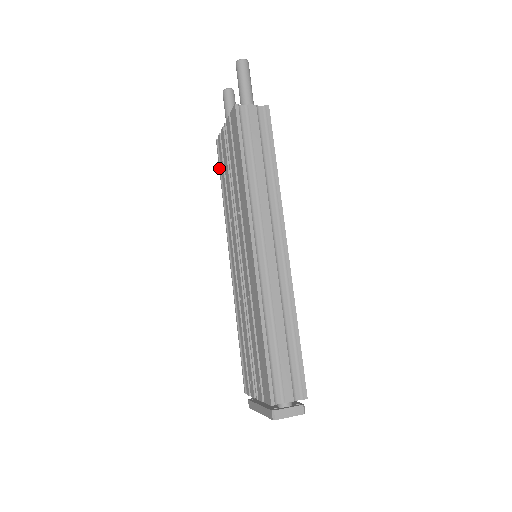
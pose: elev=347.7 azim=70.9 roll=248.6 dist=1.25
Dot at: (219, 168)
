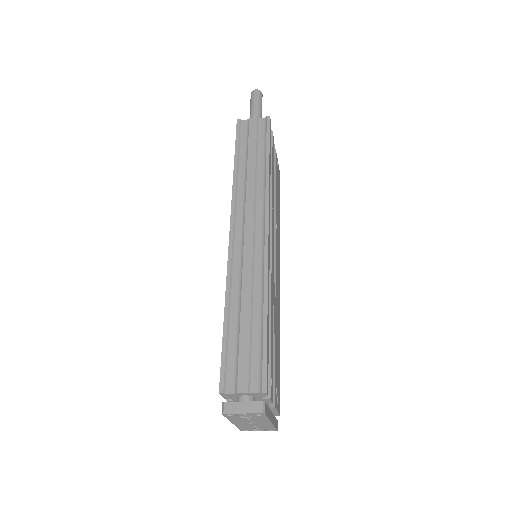
Dot at: occluded
